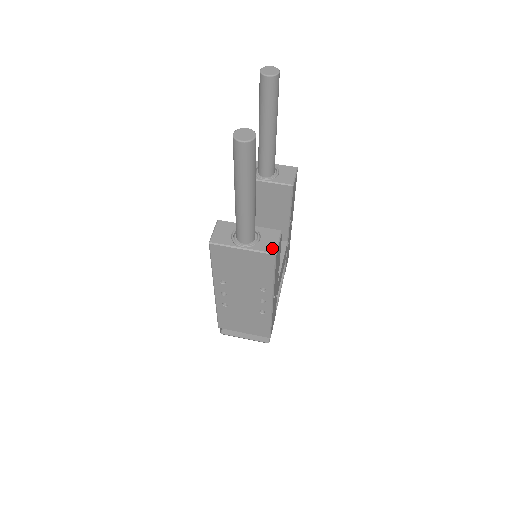
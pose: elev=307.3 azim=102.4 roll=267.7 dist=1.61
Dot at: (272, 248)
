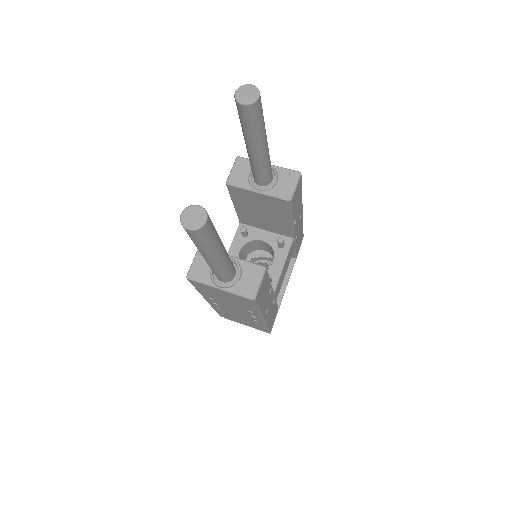
Dot at: (251, 291)
